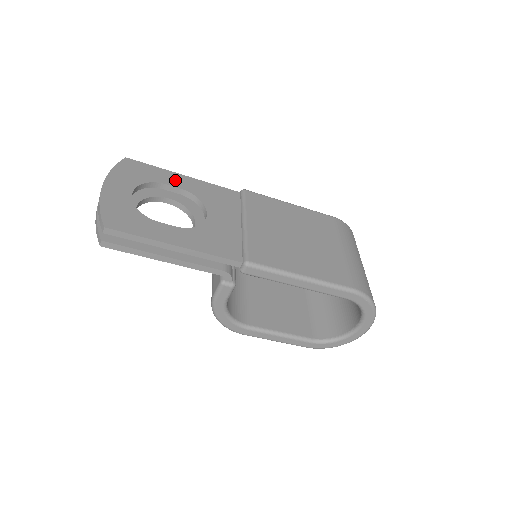
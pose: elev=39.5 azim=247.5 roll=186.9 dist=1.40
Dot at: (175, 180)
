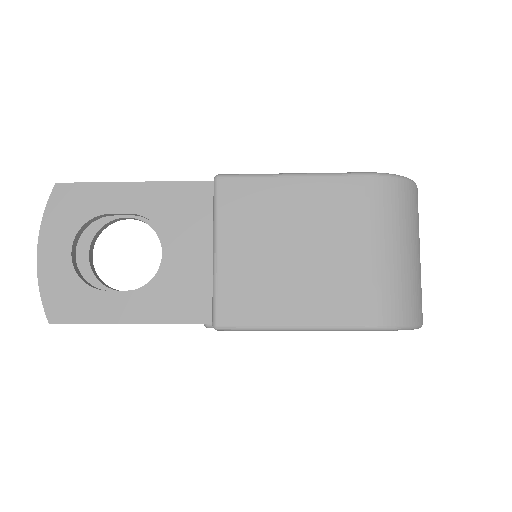
Dot at: (121, 199)
